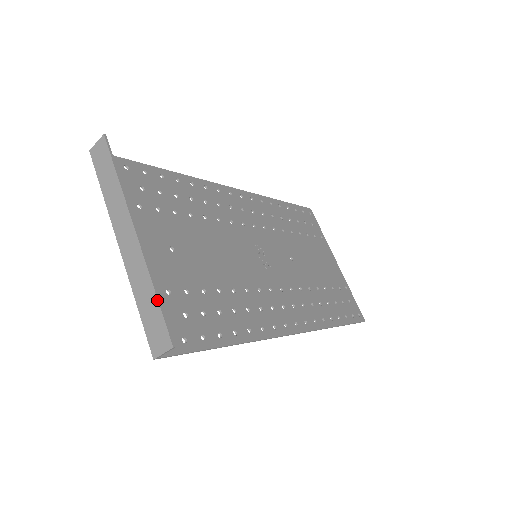
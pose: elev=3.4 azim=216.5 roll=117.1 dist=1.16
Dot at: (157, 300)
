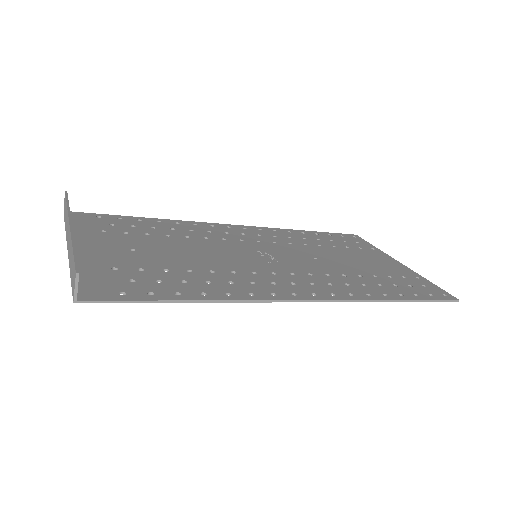
Dot at: (73, 252)
